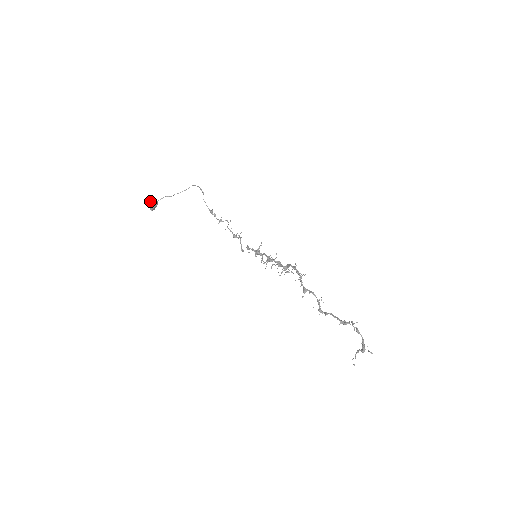
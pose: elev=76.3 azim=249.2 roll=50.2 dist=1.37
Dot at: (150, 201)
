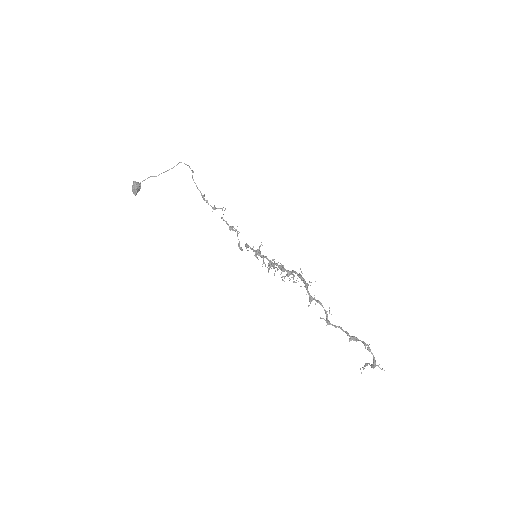
Dot at: occluded
